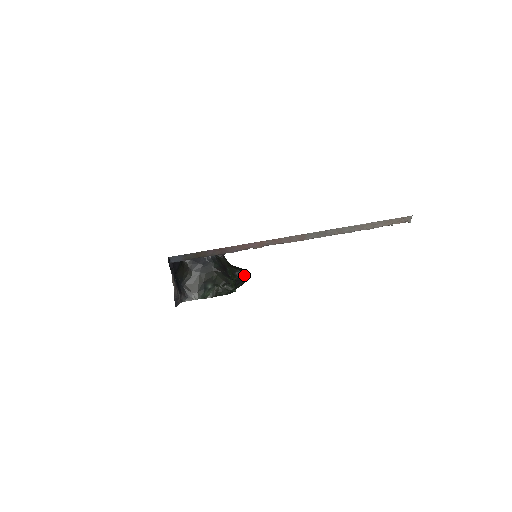
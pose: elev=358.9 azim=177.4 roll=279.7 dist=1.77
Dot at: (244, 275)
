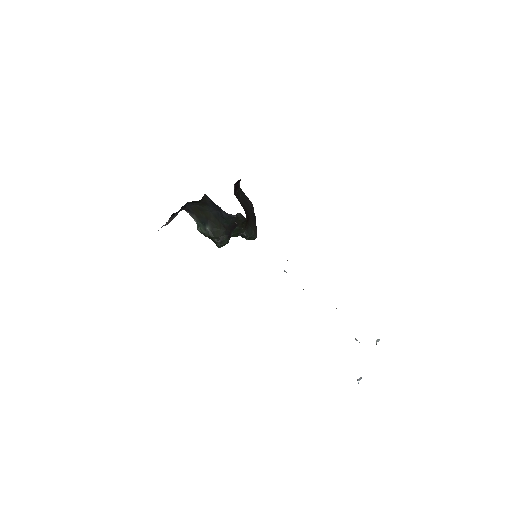
Dot at: (247, 238)
